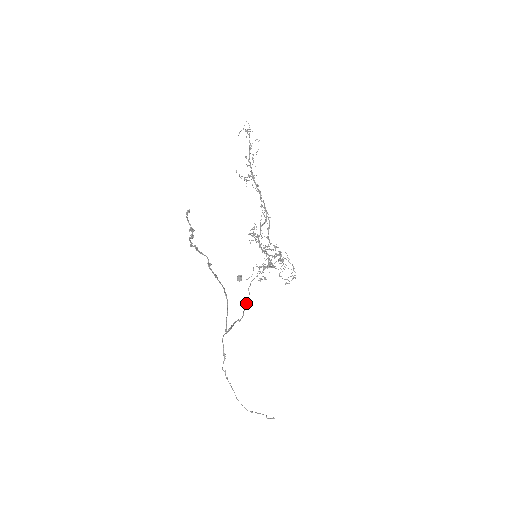
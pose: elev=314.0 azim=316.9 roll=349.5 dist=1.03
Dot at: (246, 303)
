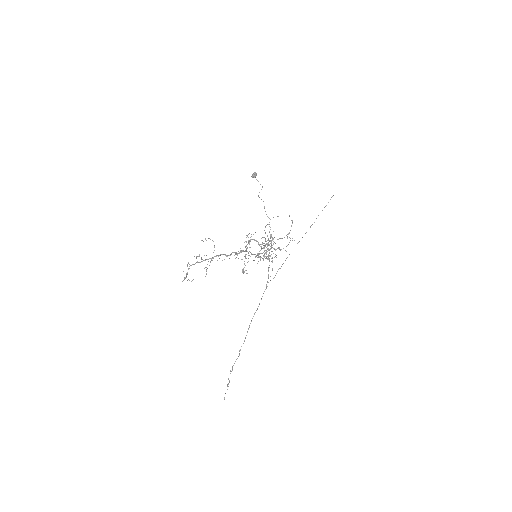
Dot at: occluded
